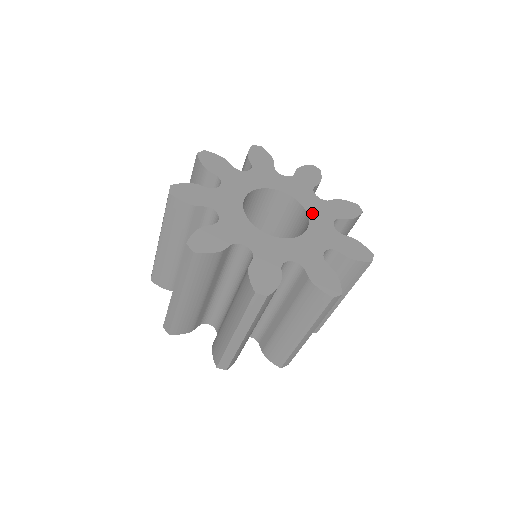
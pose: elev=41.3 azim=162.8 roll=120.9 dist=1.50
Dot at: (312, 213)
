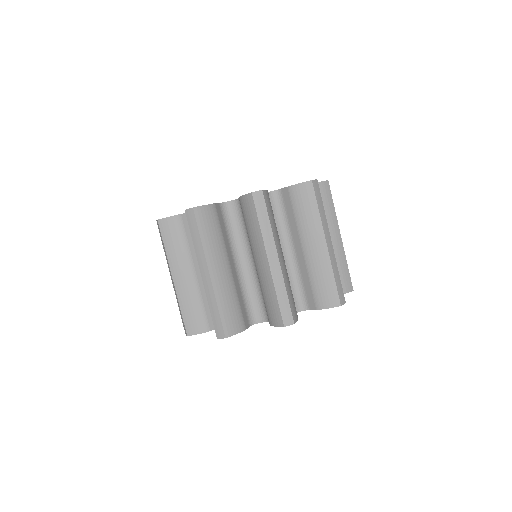
Dot at: occluded
